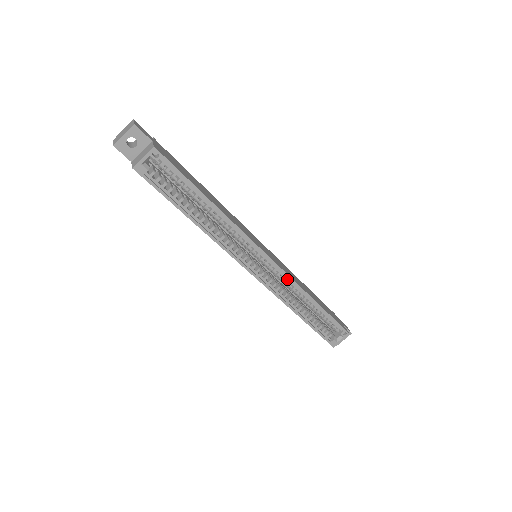
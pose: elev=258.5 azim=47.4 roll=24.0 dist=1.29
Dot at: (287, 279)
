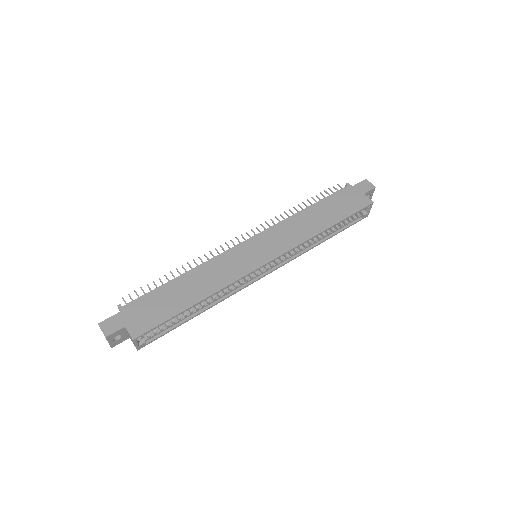
Dot at: (292, 248)
